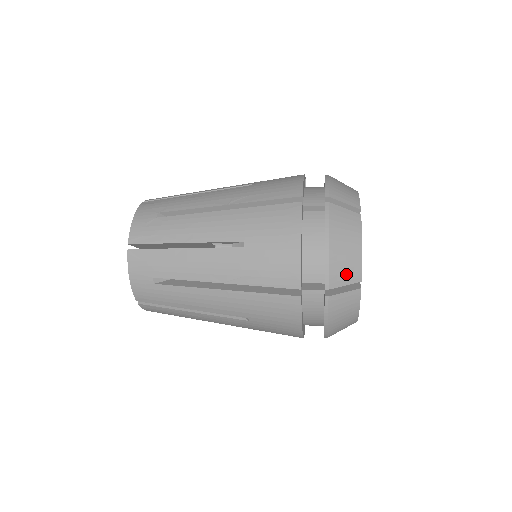
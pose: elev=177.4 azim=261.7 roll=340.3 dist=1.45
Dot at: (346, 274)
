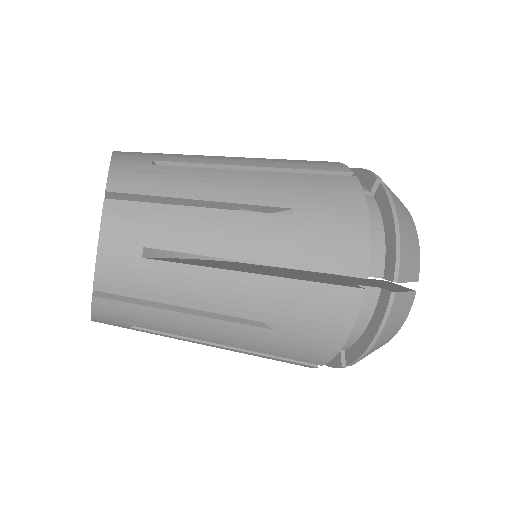
Dot at: (410, 267)
